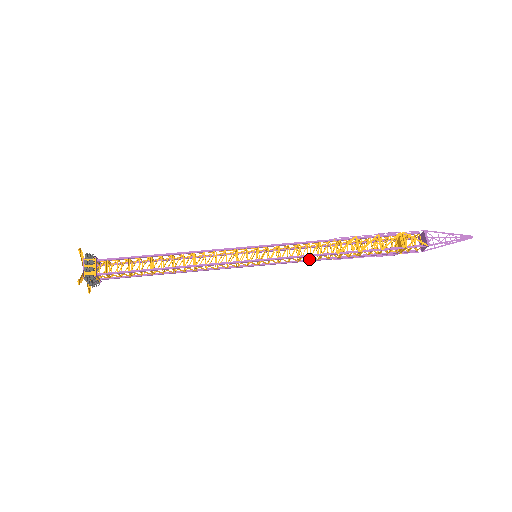
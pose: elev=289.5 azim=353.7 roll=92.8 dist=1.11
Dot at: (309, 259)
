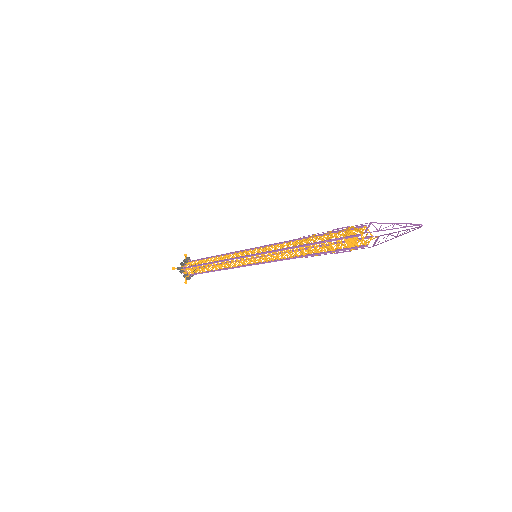
Dot at: (284, 256)
